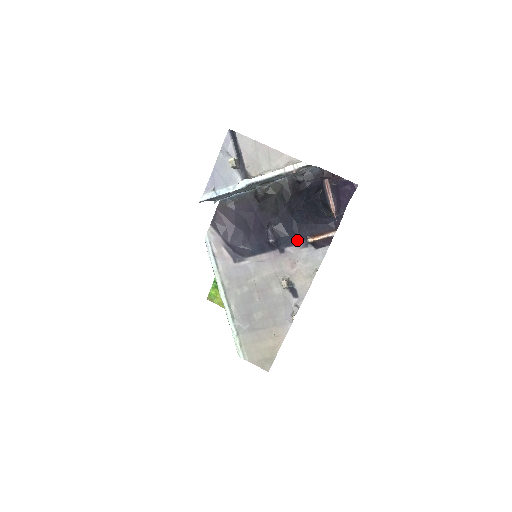
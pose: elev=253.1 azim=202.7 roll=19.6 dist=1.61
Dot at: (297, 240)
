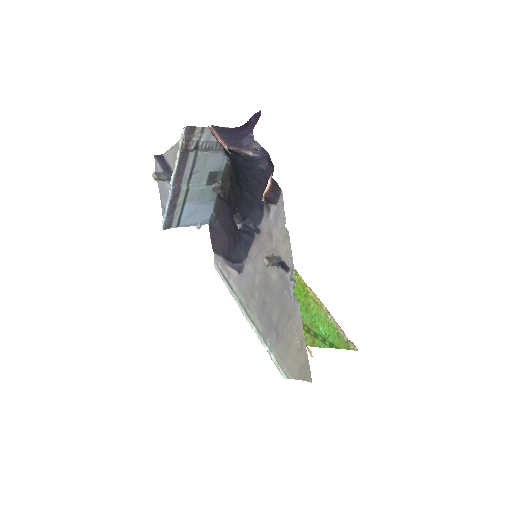
Dot at: (261, 210)
